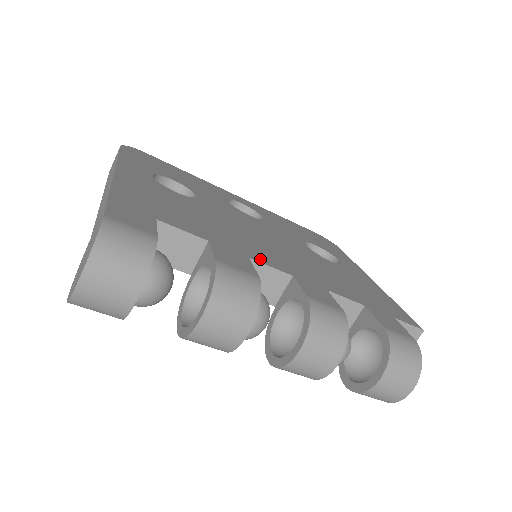
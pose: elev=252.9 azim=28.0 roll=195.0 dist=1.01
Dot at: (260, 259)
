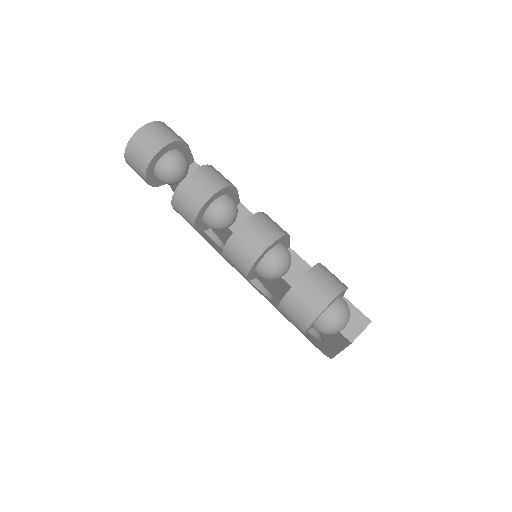
Dot at: occluded
